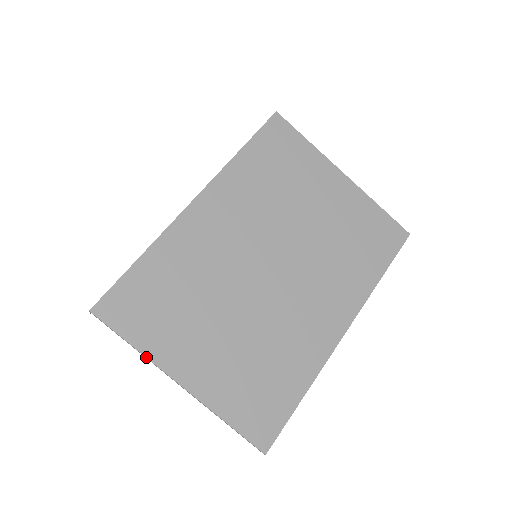
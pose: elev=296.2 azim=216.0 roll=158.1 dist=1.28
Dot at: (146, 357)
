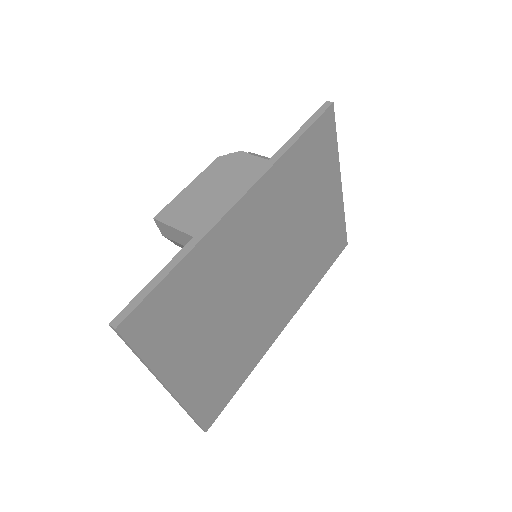
Dot at: (152, 371)
